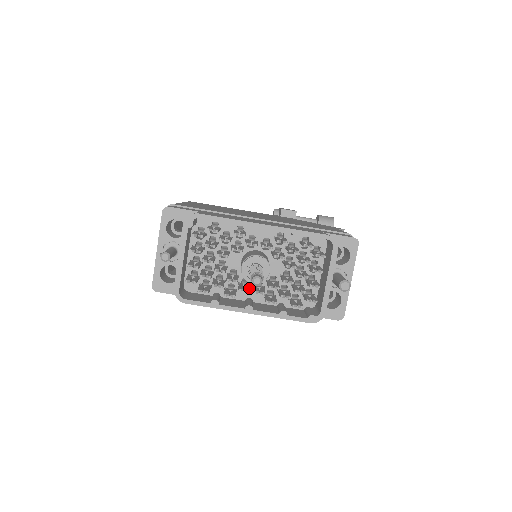
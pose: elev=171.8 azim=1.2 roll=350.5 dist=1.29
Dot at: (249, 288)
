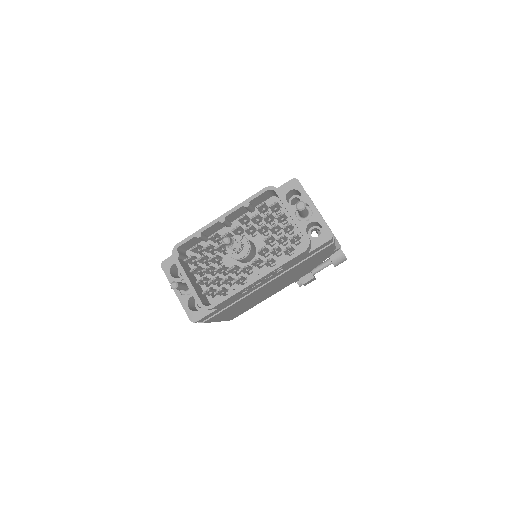
Dot at: (247, 265)
